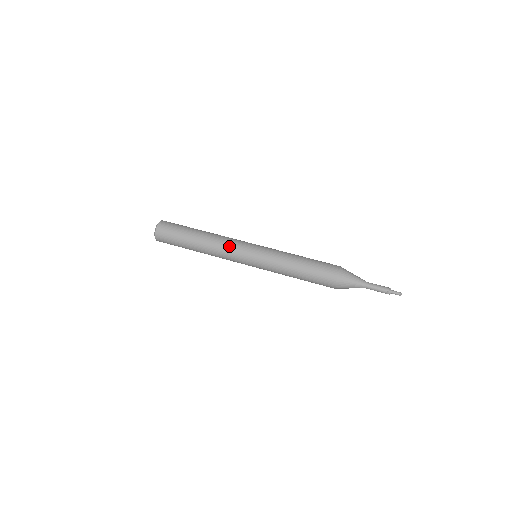
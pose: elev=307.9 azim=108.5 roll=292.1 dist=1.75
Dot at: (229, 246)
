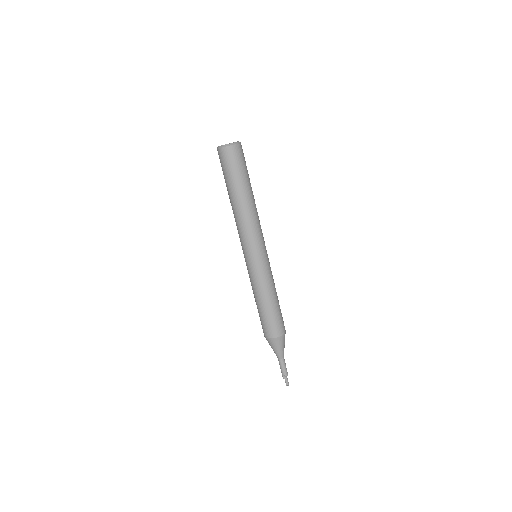
Dot at: (254, 231)
